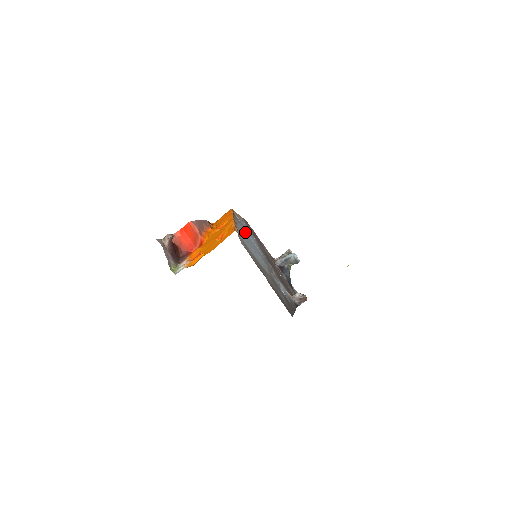
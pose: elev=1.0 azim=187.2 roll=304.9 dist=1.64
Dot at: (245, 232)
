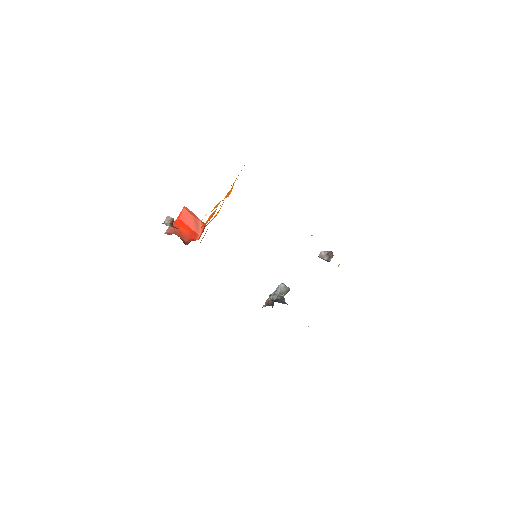
Dot at: occluded
